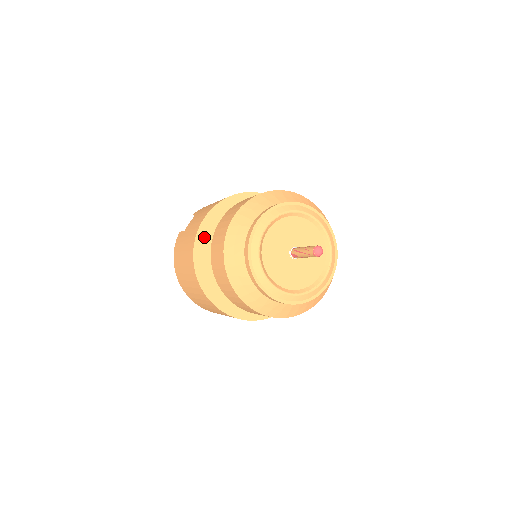
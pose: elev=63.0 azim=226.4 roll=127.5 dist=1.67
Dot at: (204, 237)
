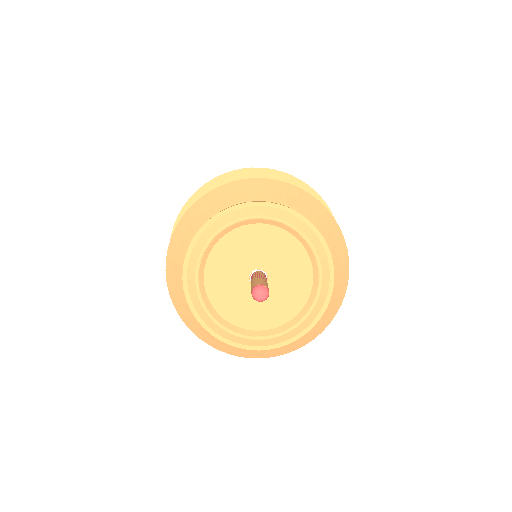
Dot at: occluded
